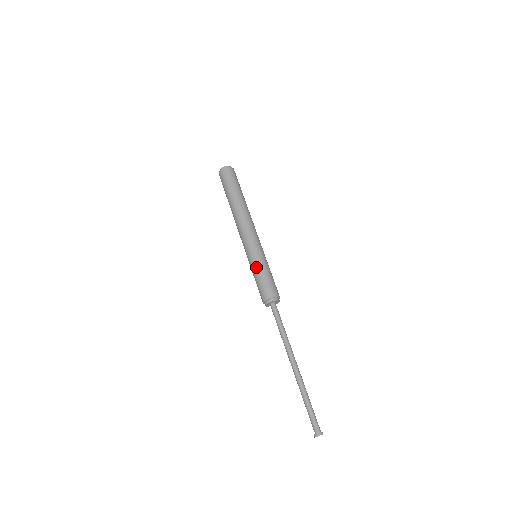
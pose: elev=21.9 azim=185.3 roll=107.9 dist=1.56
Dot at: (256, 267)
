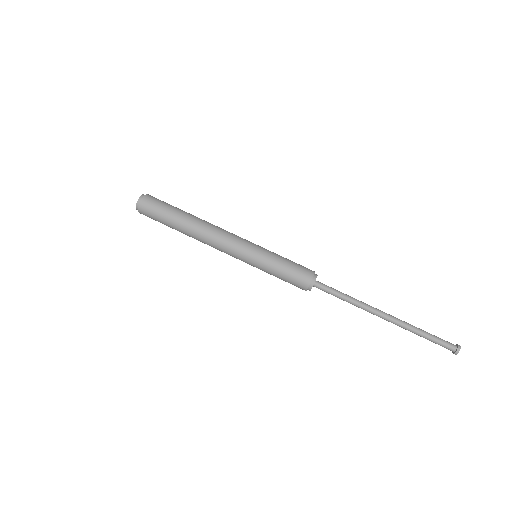
Dot at: (271, 263)
